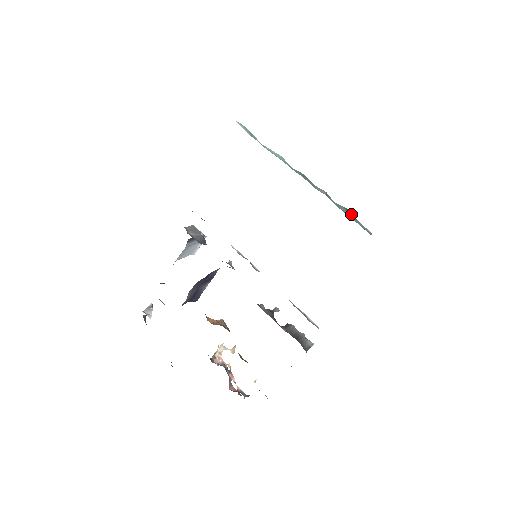
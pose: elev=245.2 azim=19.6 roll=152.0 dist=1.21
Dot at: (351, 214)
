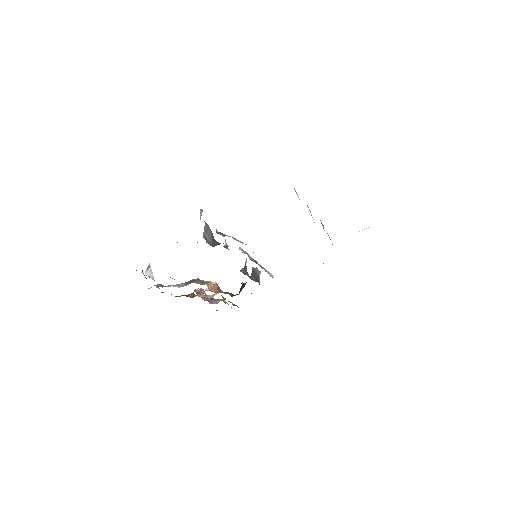
Dot at: occluded
